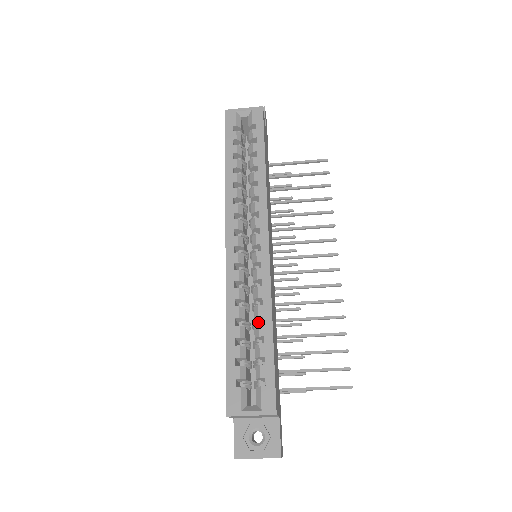
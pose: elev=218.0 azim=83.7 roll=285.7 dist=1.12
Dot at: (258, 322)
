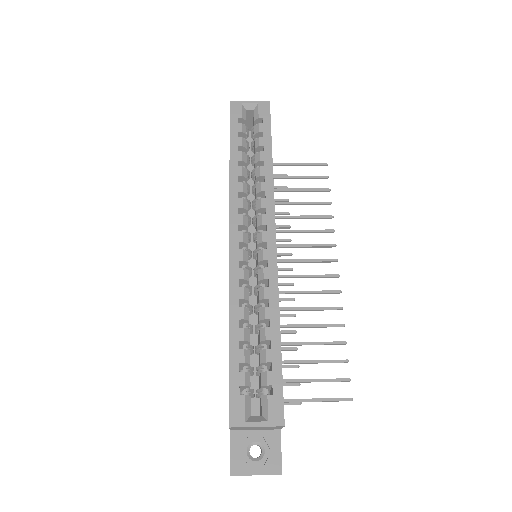
Dot at: (263, 325)
